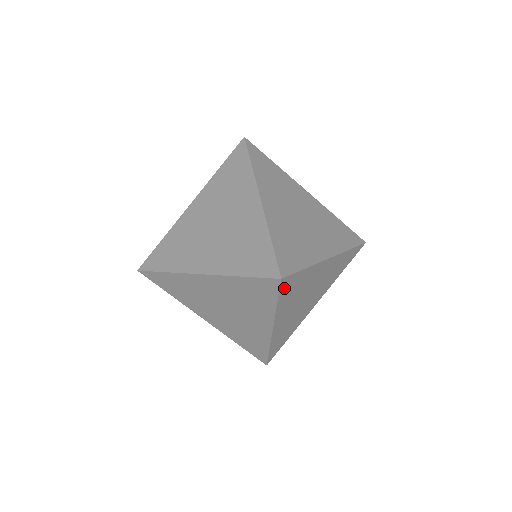
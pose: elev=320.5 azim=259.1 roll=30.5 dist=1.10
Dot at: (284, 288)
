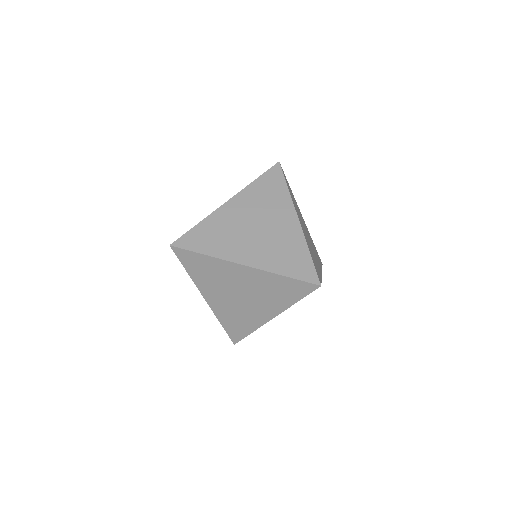
Dot at: occluded
